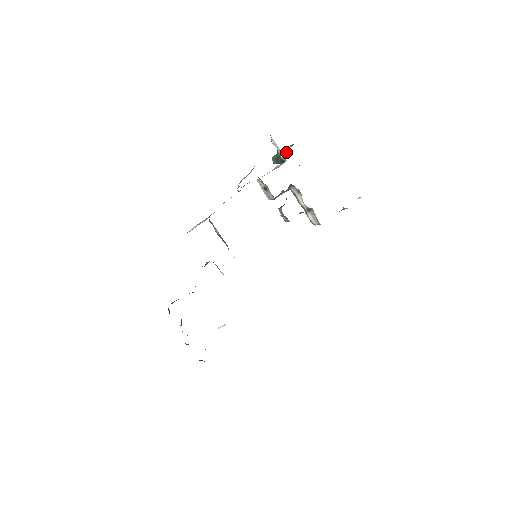
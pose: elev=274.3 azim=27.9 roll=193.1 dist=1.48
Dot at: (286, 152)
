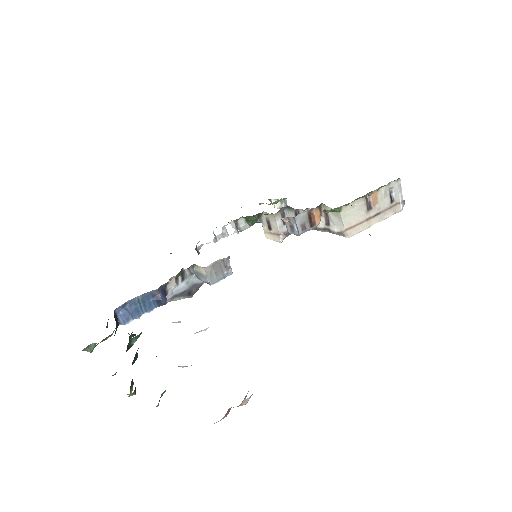
Dot at: occluded
